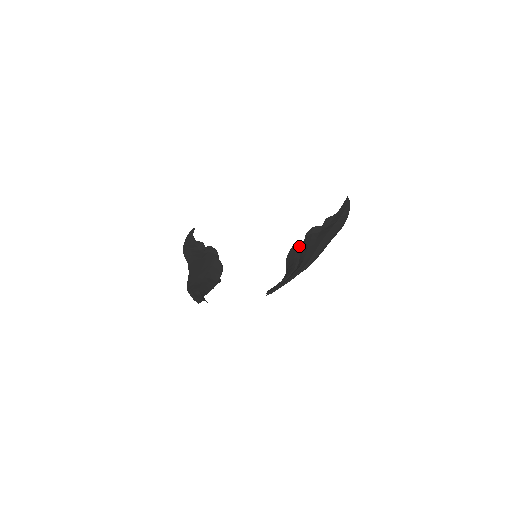
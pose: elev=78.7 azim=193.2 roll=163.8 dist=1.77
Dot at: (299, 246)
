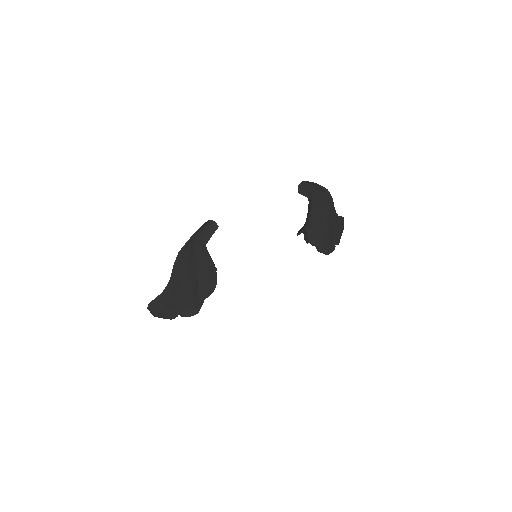
Dot at: occluded
